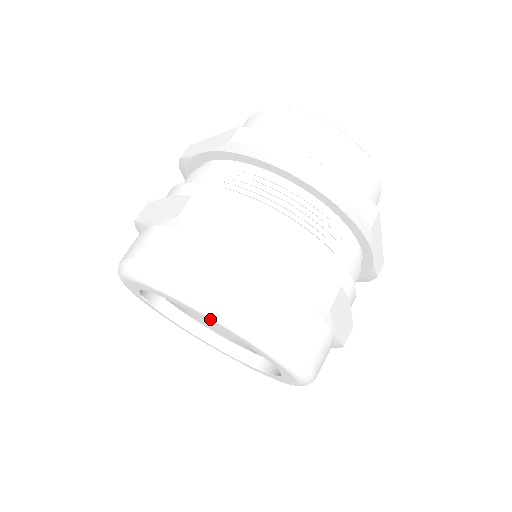
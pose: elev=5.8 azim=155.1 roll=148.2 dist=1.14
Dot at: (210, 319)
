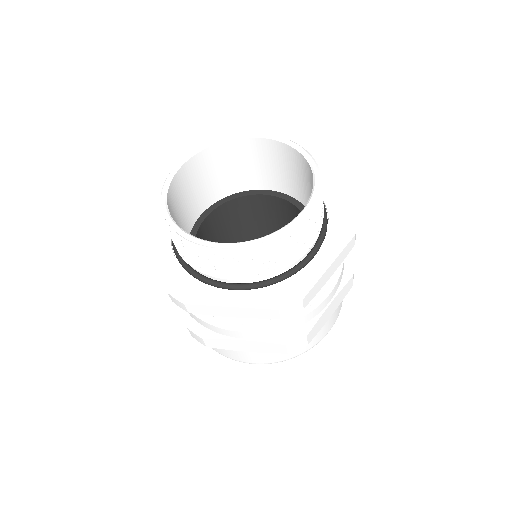
Dot at: occluded
